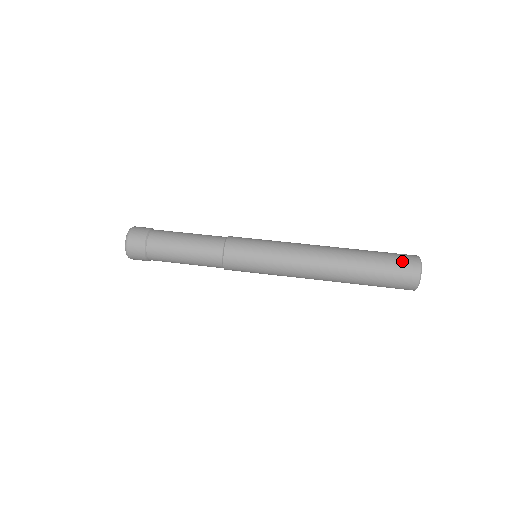
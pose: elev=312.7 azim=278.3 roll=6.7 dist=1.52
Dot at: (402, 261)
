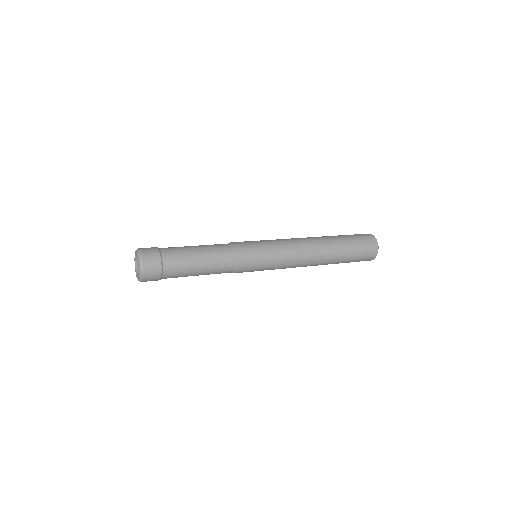
Dot at: occluded
